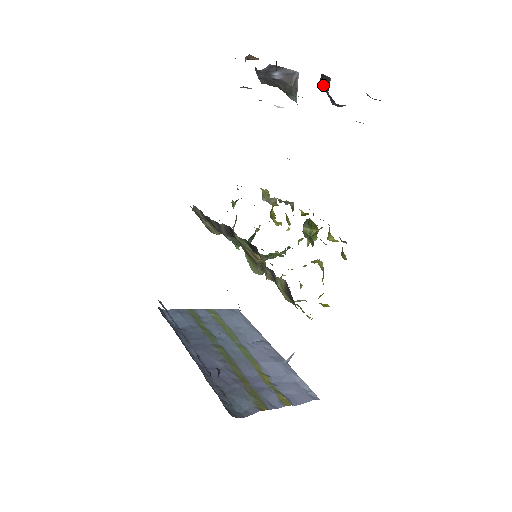
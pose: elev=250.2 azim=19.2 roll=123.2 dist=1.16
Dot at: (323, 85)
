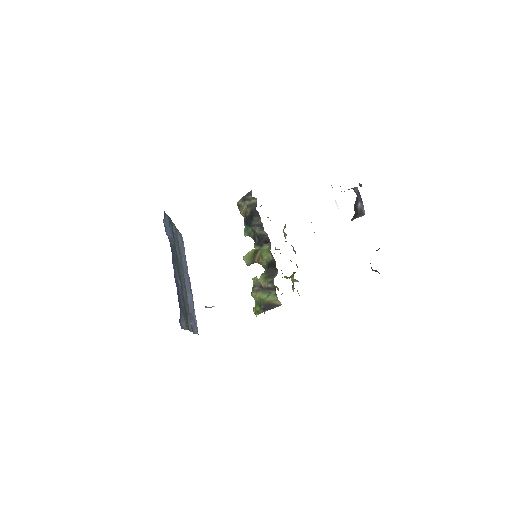
Dot at: occluded
